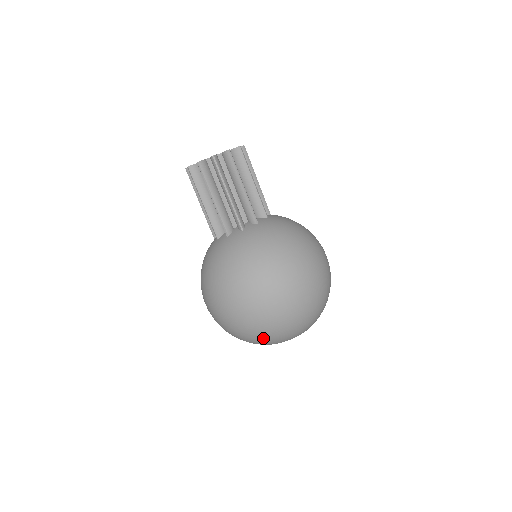
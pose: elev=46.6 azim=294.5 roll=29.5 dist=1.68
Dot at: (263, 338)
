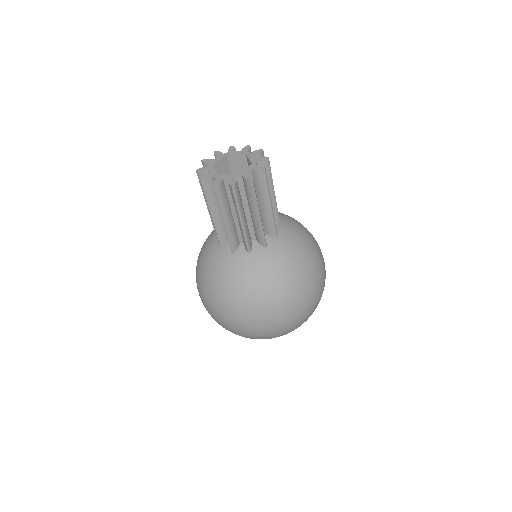
Dot at: occluded
